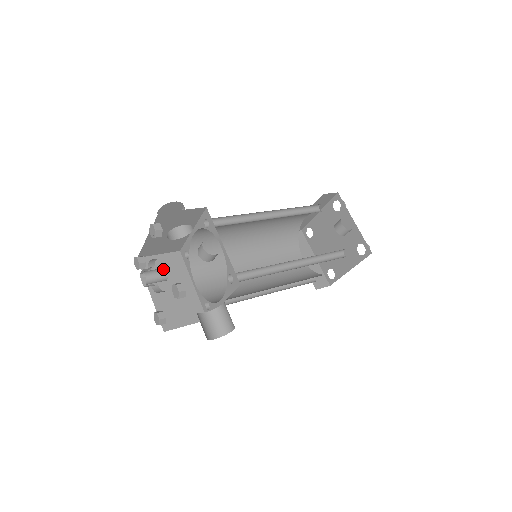
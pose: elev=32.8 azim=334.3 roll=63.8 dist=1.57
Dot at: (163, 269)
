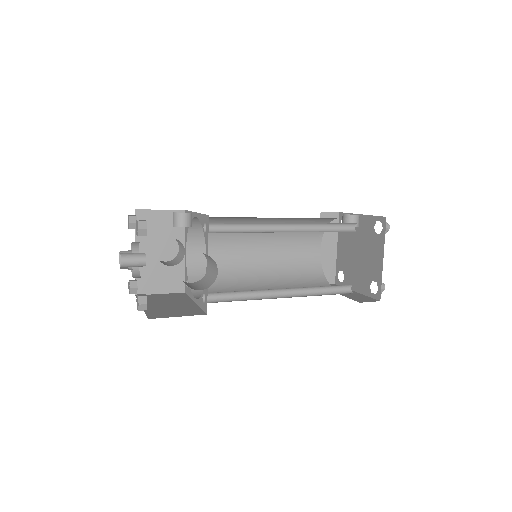
Dot at: (142, 253)
